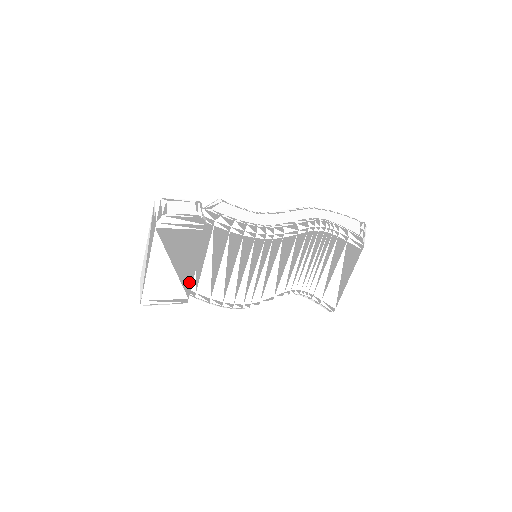
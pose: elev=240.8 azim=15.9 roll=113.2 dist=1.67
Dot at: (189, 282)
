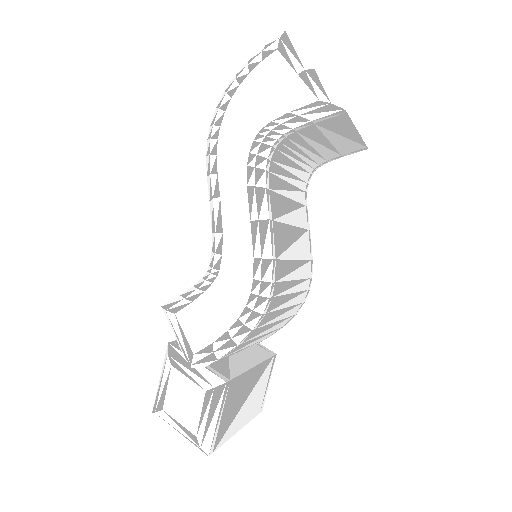
Dot at: (263, 365)
